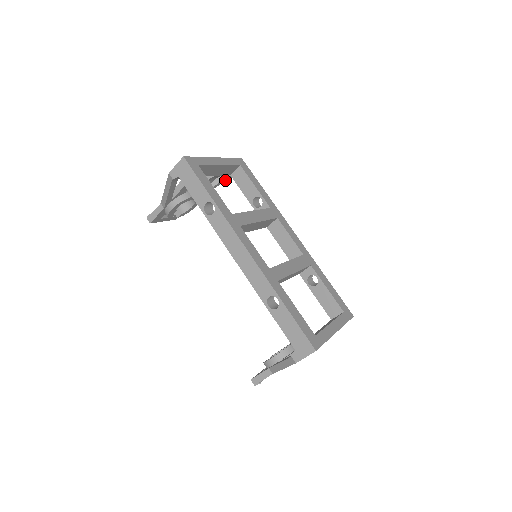
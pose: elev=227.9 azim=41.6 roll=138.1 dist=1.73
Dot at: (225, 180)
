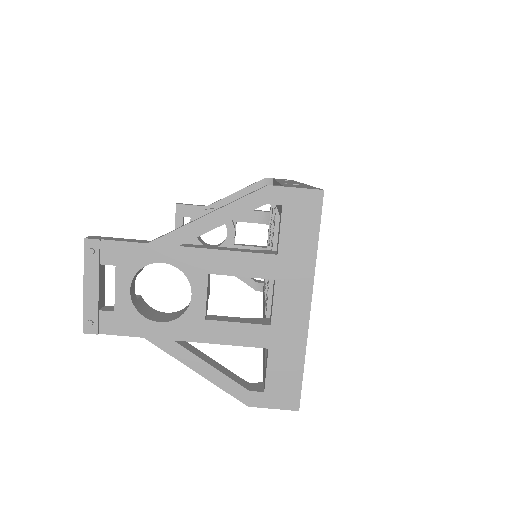
Dot at: (249, 284)
